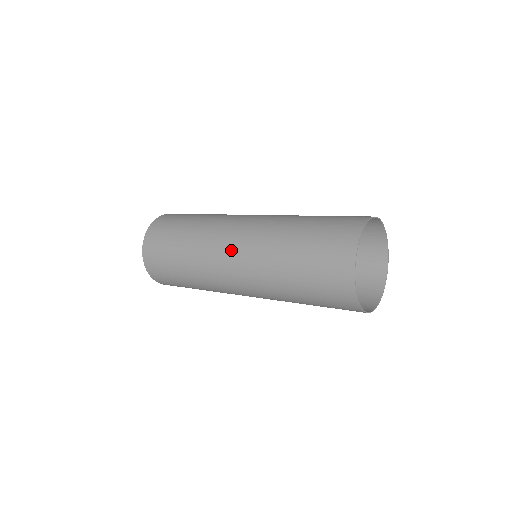
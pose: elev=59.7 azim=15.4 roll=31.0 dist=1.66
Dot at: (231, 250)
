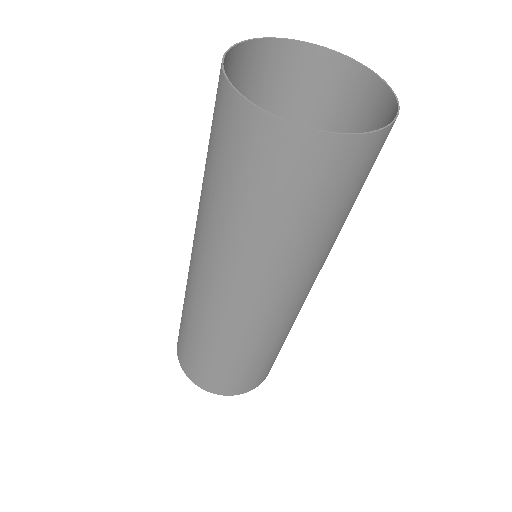
Dot at: (201, 278)
